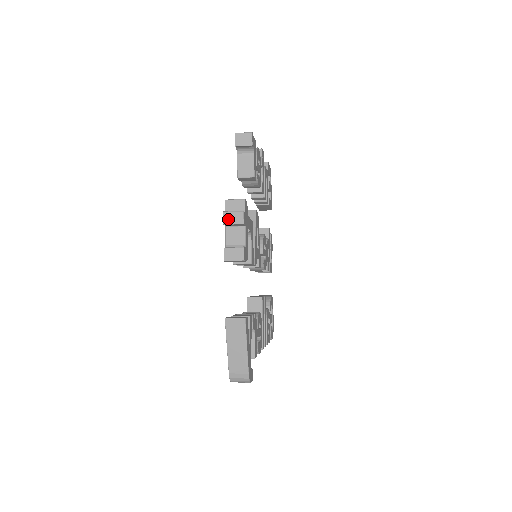
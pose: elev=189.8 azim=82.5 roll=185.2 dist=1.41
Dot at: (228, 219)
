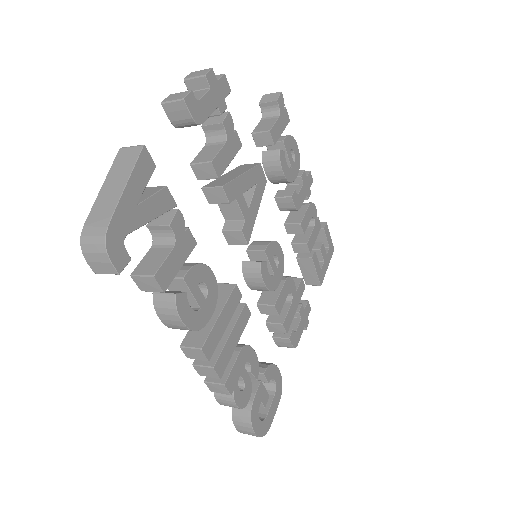
Dot at: (191, 75)
